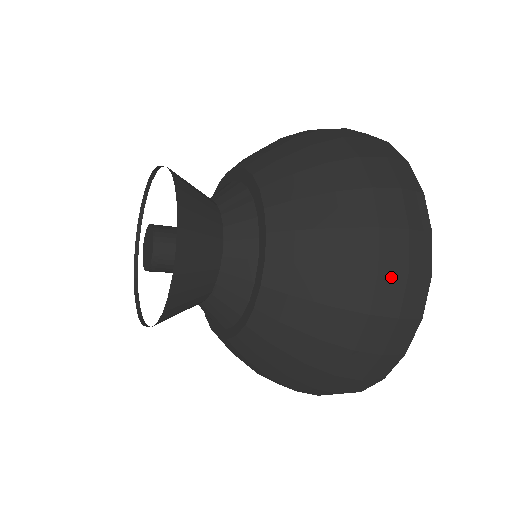
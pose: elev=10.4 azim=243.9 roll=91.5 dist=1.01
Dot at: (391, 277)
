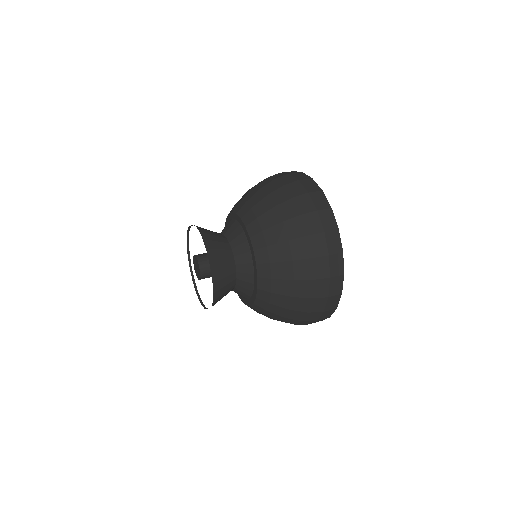
Dot at: (301, 324)
